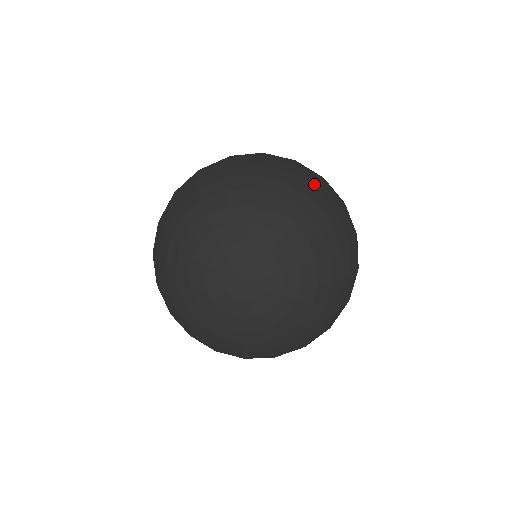
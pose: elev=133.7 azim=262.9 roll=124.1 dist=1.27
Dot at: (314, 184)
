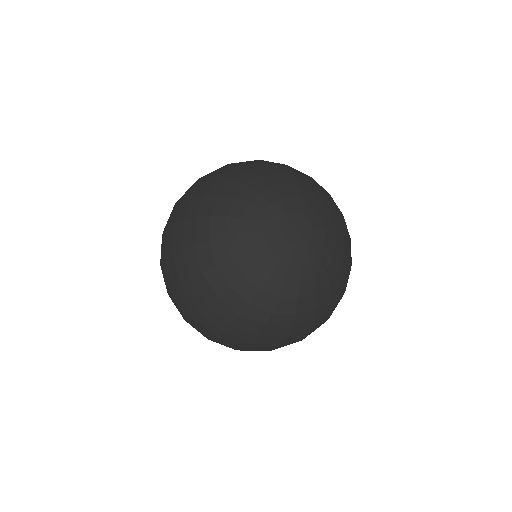
Dot at: occluded
